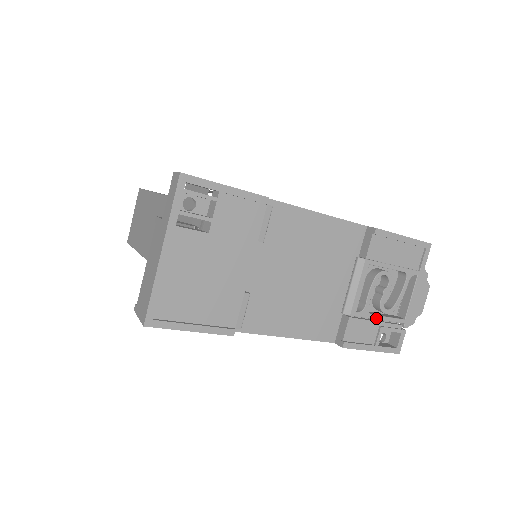
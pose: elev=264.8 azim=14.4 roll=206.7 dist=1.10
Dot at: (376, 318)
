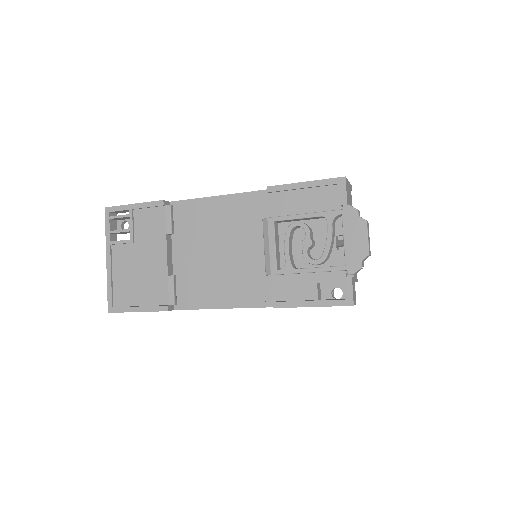
Dot at: (304, 271)
